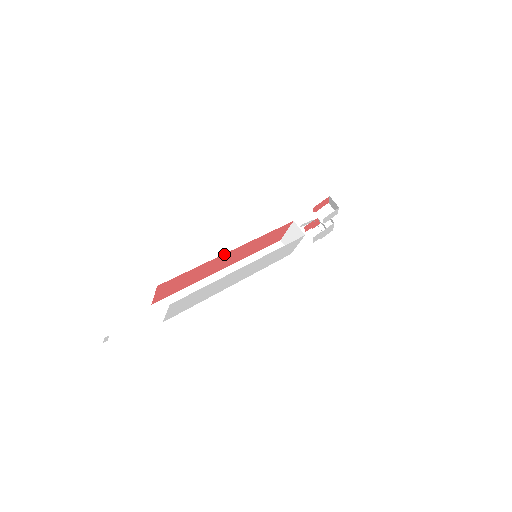
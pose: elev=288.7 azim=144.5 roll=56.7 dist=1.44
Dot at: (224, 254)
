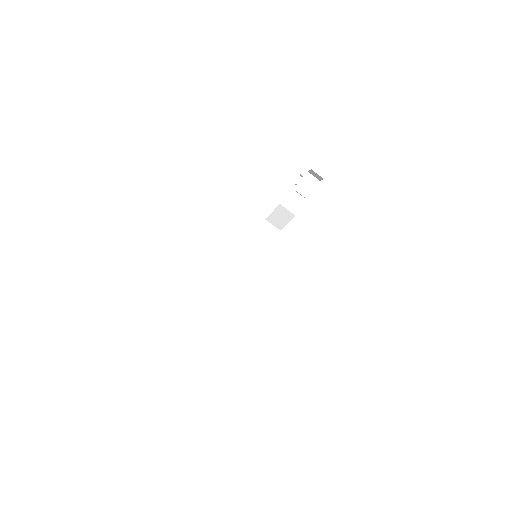
Dot at: occluded
